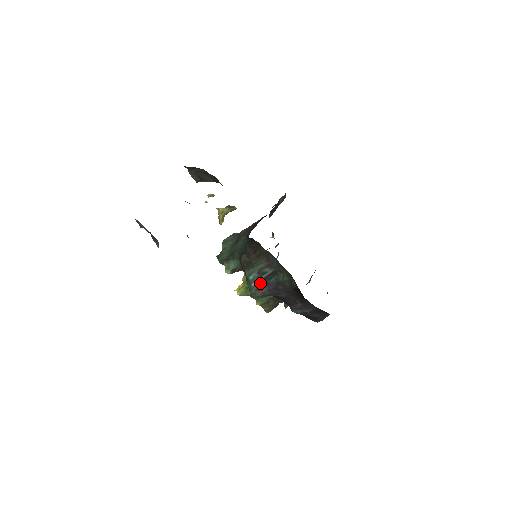
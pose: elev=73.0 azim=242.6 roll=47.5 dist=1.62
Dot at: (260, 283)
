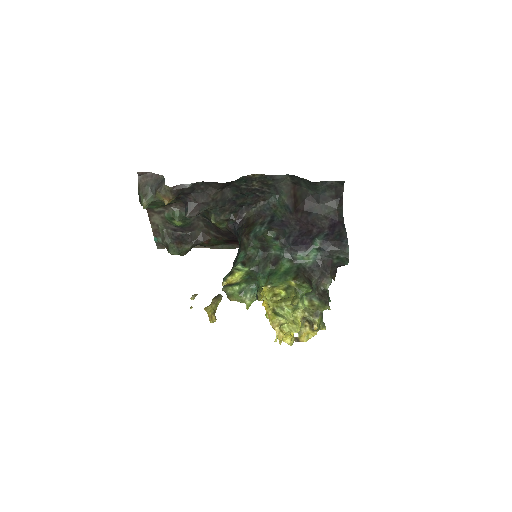
Dot at: (267, 226)
